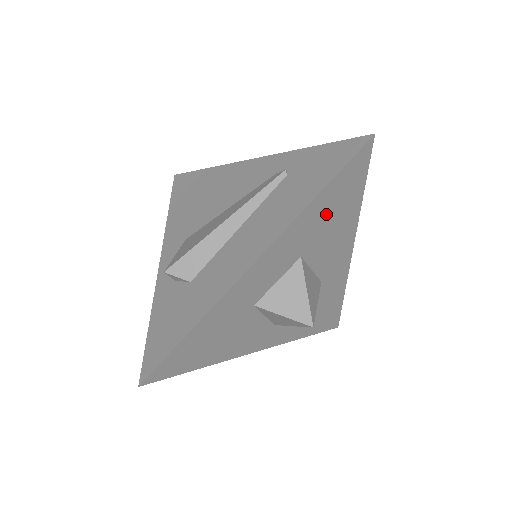
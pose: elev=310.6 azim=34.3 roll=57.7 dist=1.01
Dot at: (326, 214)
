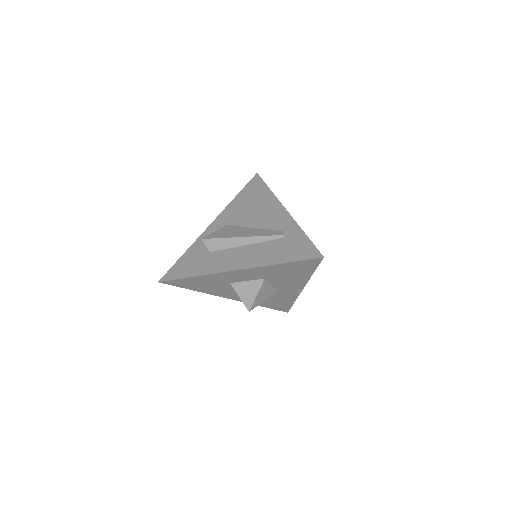
Dot at: (285, 271)
